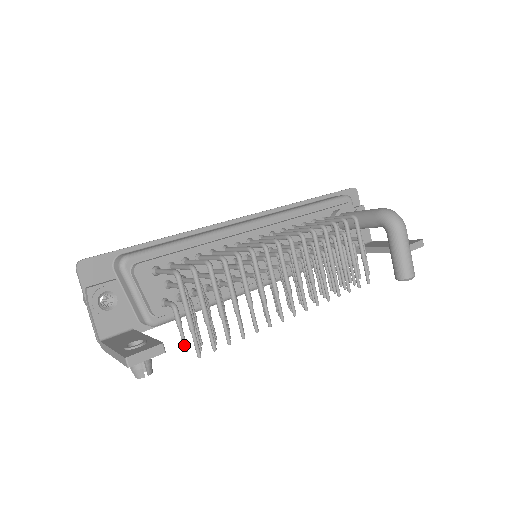
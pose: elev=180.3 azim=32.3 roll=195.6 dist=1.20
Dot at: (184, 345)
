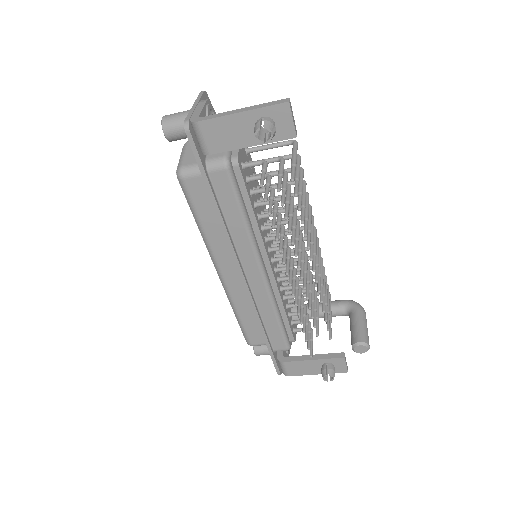
Dot at: (263, 181)
